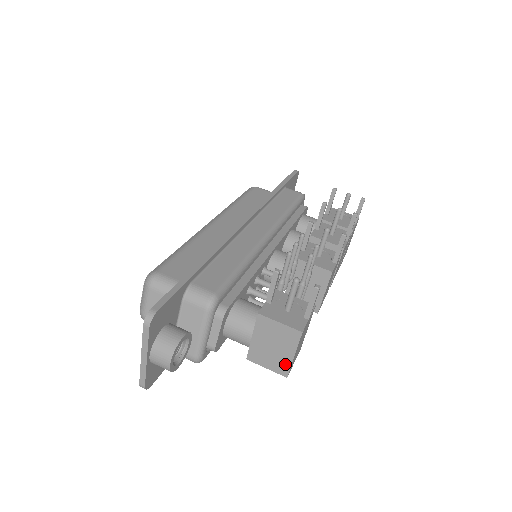
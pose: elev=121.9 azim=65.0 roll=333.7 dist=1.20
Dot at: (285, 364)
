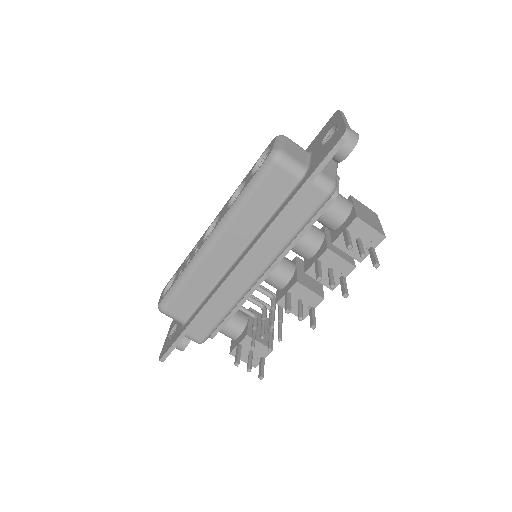
Dot at: occluded
